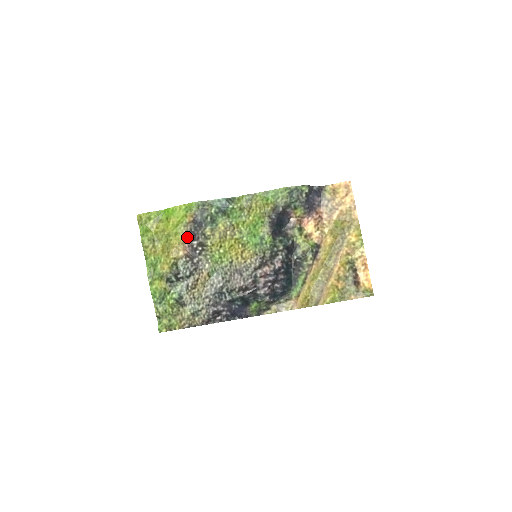
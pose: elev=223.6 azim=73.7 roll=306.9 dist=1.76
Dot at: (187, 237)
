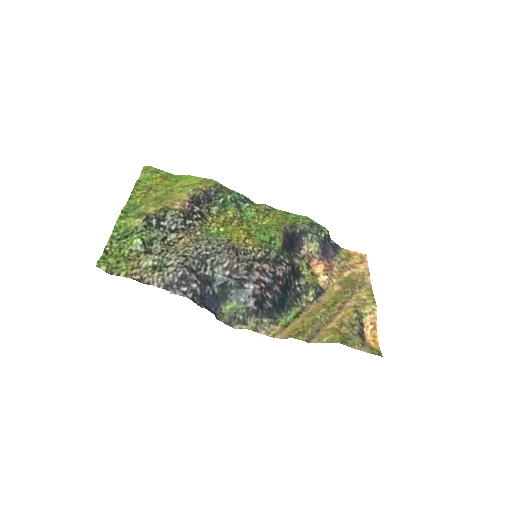
Dot at: (192, 198)
